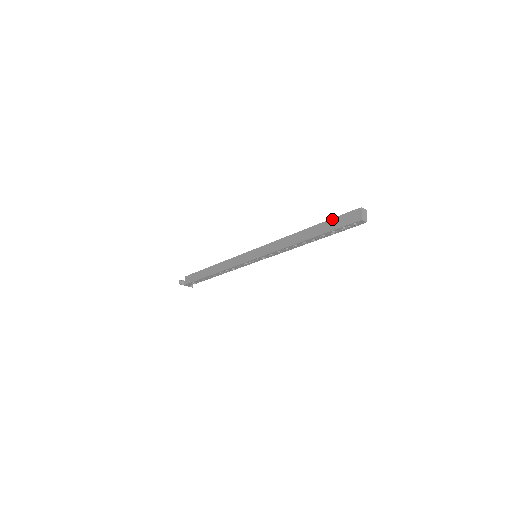
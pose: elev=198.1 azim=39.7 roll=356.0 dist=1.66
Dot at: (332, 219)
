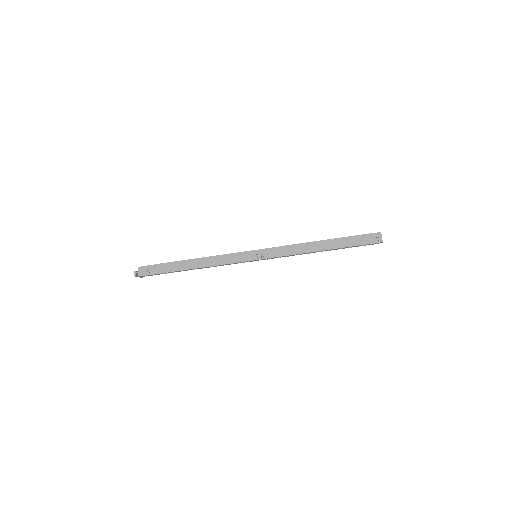
Dot at: (352, 236)
